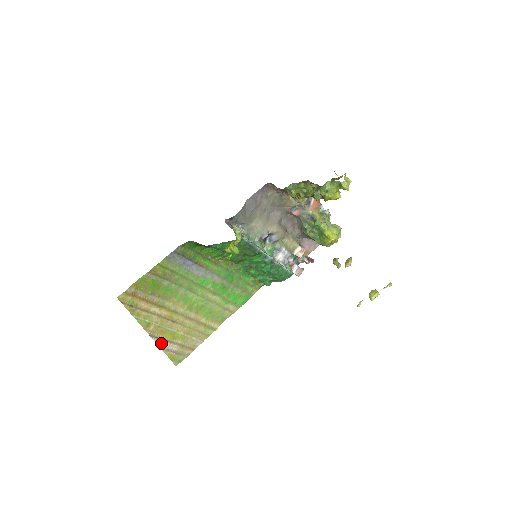
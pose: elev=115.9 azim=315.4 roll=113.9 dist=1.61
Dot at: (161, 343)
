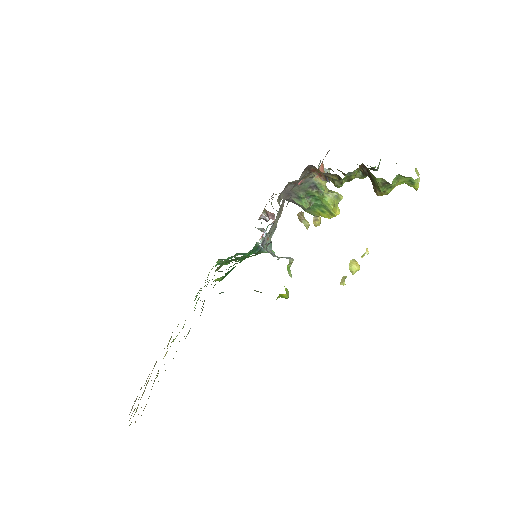
Dot at: occluded
